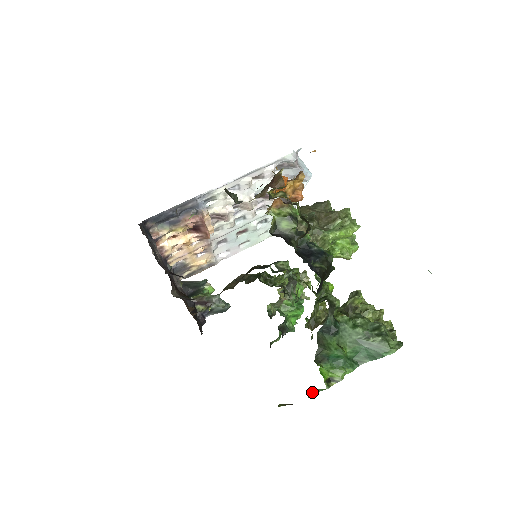
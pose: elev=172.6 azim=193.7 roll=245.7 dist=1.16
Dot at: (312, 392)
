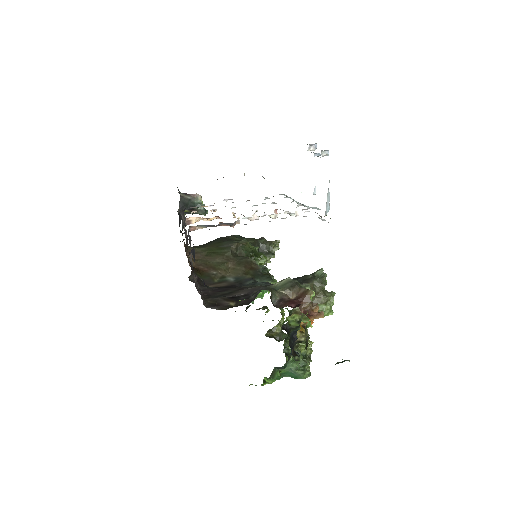
Dot at: (252, 384)
